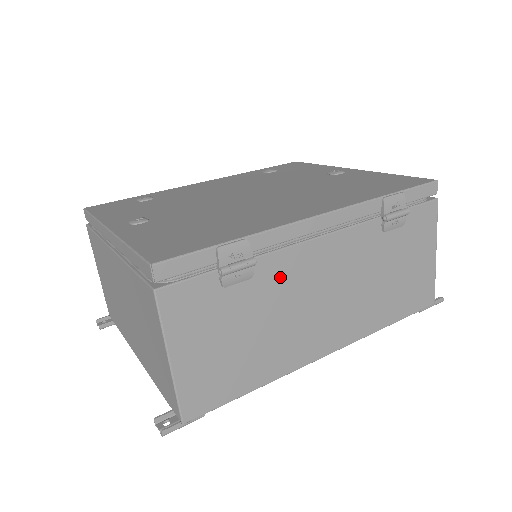
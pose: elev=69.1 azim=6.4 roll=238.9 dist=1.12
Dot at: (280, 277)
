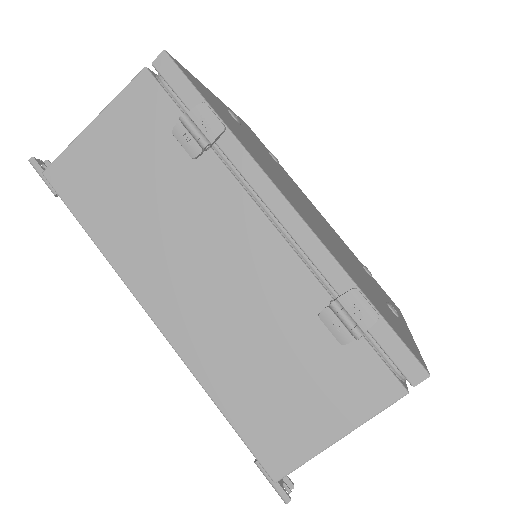
Dot at: (208, 195)
